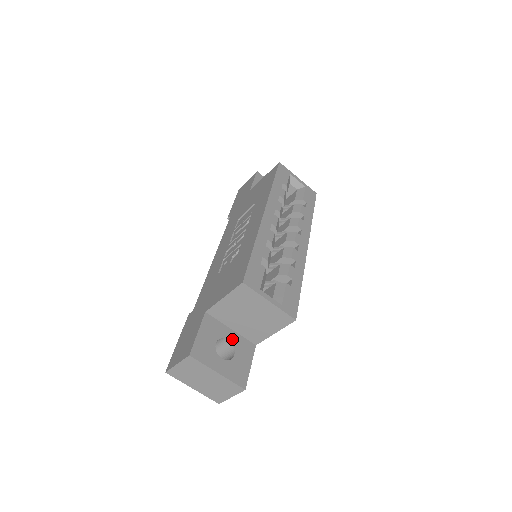
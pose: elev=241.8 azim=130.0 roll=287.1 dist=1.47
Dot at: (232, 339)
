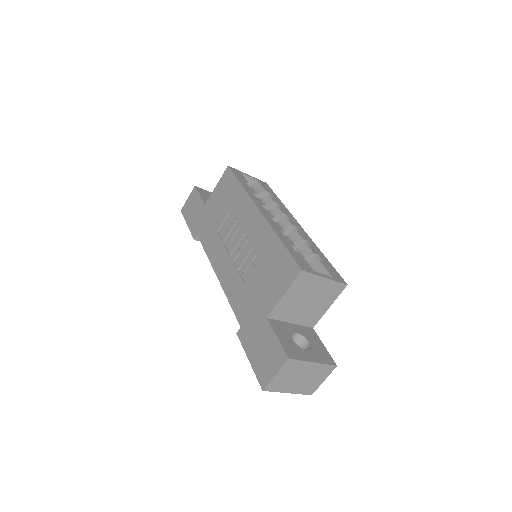
Dot at: (298, 331)
